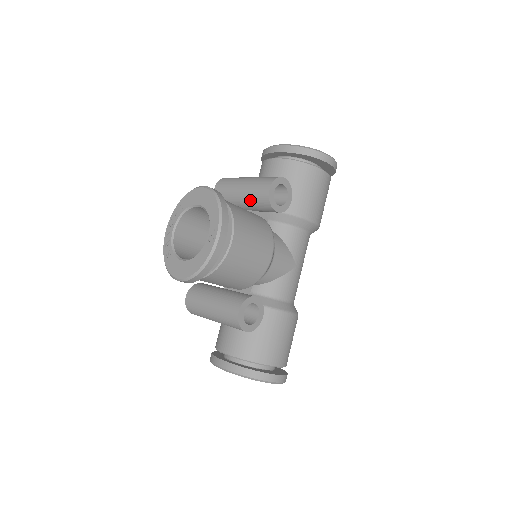
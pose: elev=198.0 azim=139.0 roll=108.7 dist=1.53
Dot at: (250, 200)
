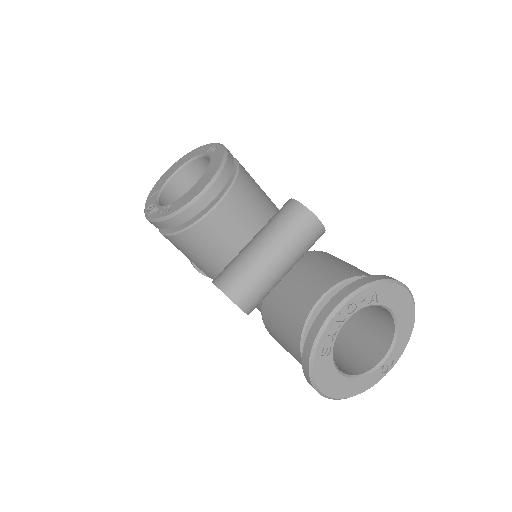
Dot at: occluded
